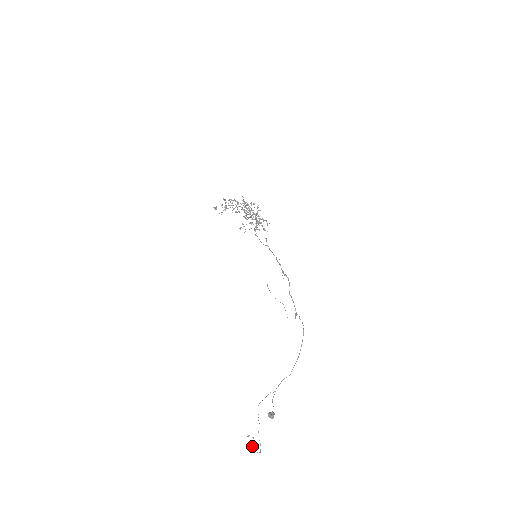
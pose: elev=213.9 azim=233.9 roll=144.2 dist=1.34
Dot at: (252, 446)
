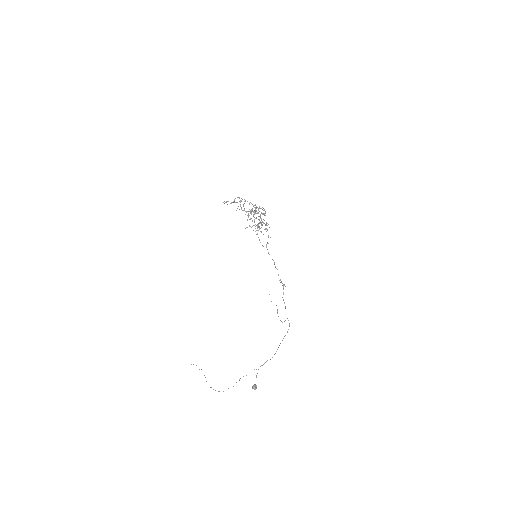
Dot at: occluded
